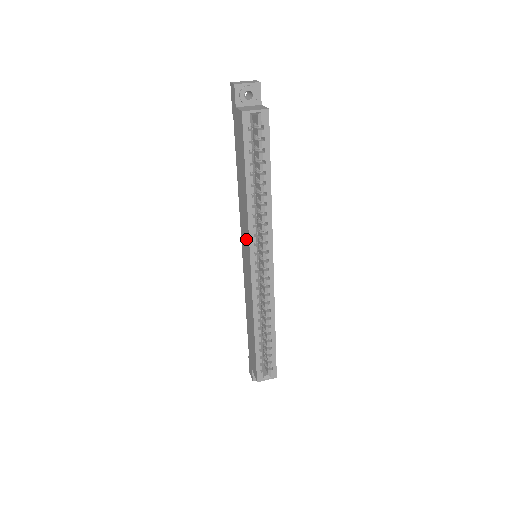
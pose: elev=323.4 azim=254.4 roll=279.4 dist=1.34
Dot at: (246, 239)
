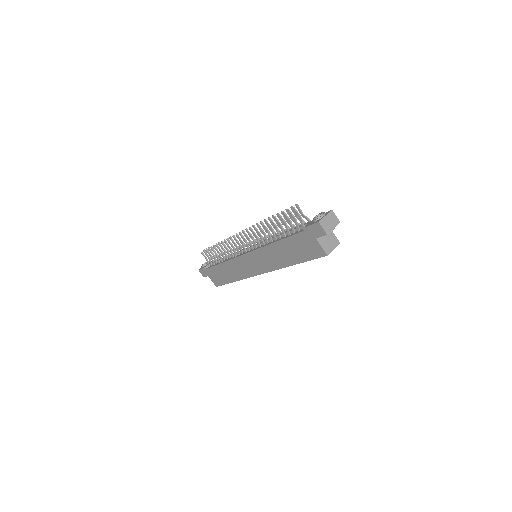
Dot at: (265, 265)
